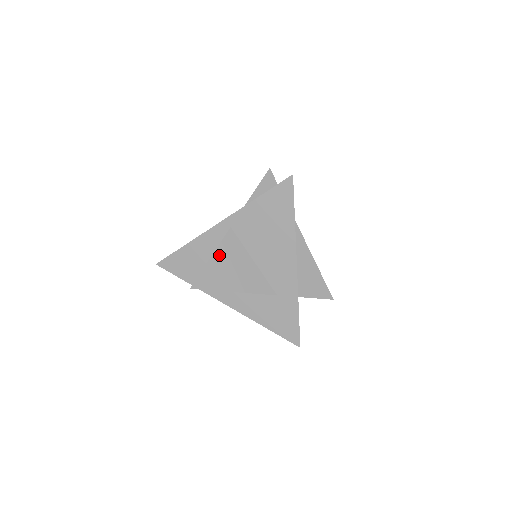
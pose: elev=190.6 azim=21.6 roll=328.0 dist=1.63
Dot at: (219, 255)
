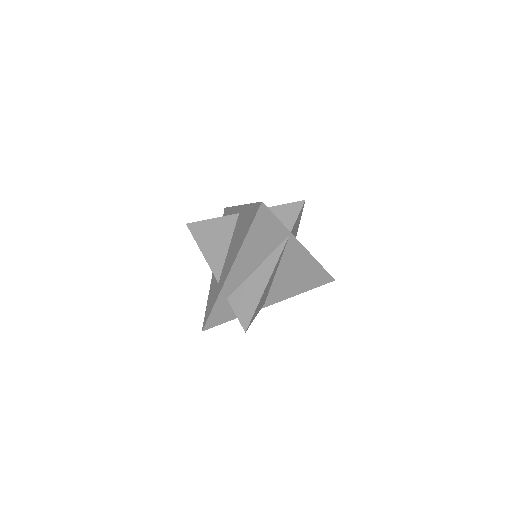
Dot at: (216, 222)
